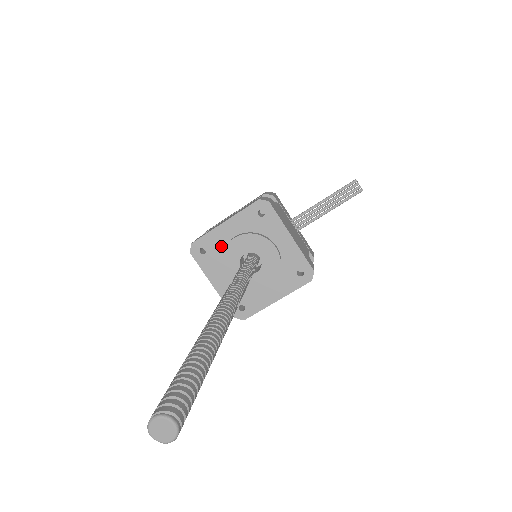
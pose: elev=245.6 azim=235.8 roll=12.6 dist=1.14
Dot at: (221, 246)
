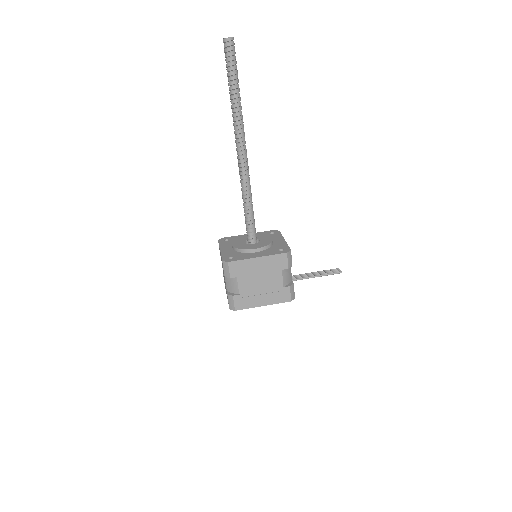
Dot at: occluded
